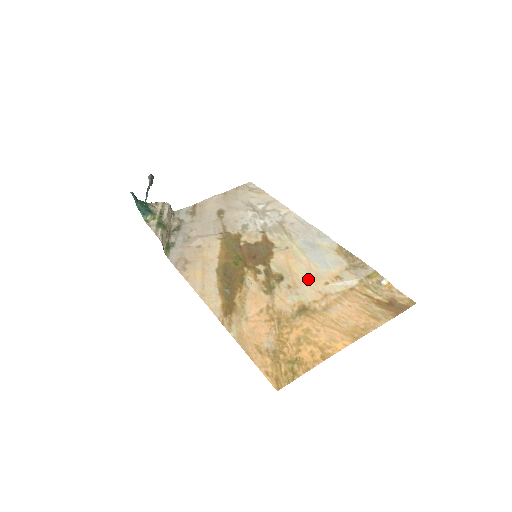
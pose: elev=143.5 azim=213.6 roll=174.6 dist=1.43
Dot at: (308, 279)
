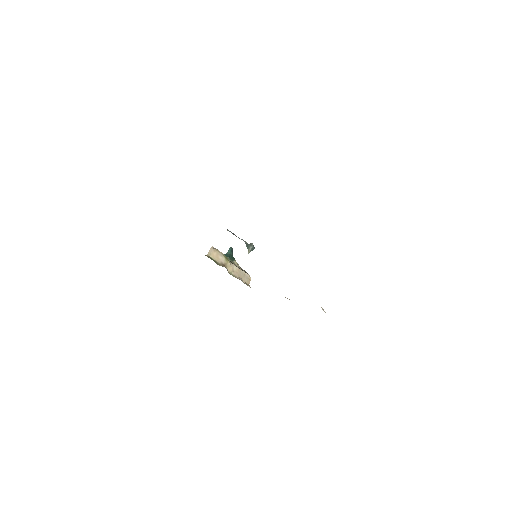
Dot at: occluded
